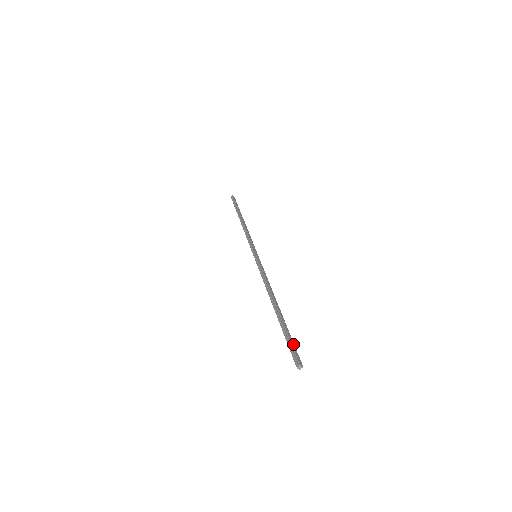
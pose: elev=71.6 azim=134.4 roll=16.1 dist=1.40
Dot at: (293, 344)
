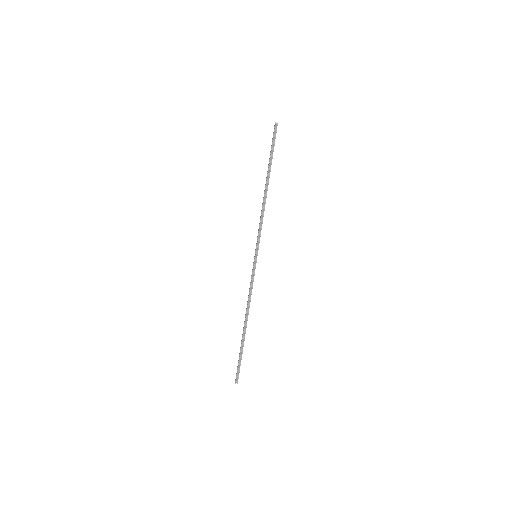
Dot at: occluded
